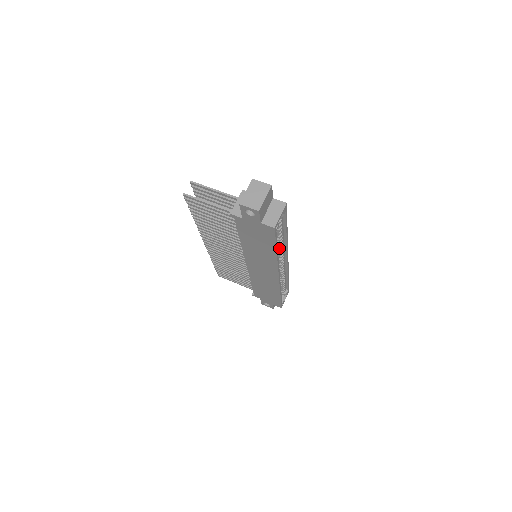
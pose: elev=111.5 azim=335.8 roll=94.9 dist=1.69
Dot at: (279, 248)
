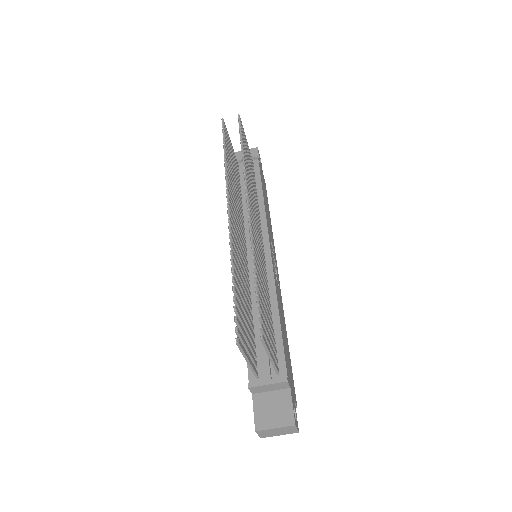
Dot at: occluded
